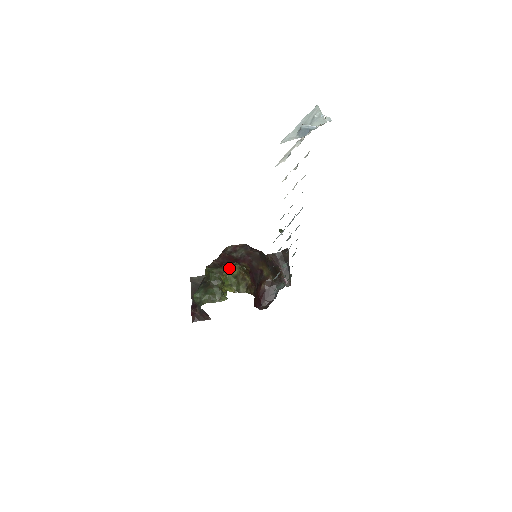
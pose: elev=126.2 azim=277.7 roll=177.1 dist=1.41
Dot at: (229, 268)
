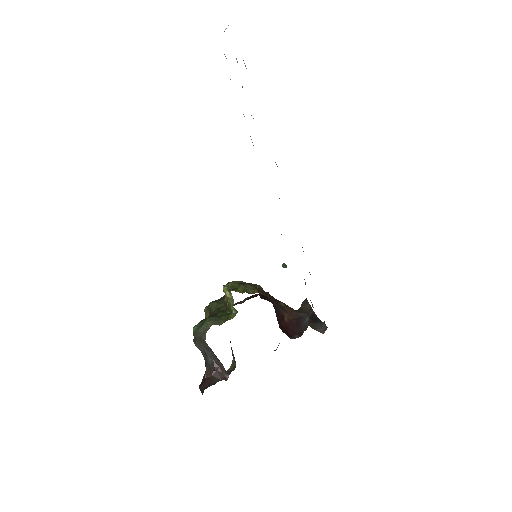
Dot at: (229, 282)
